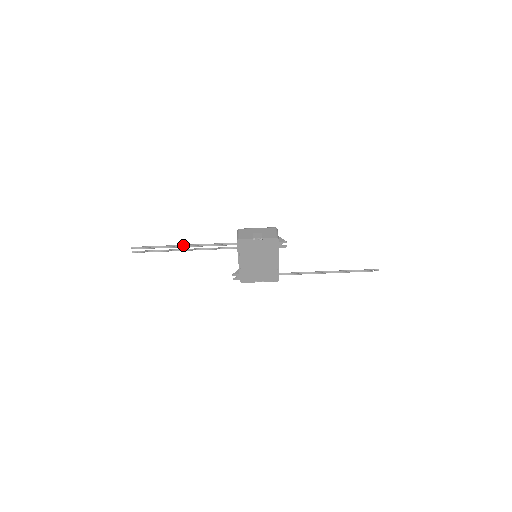
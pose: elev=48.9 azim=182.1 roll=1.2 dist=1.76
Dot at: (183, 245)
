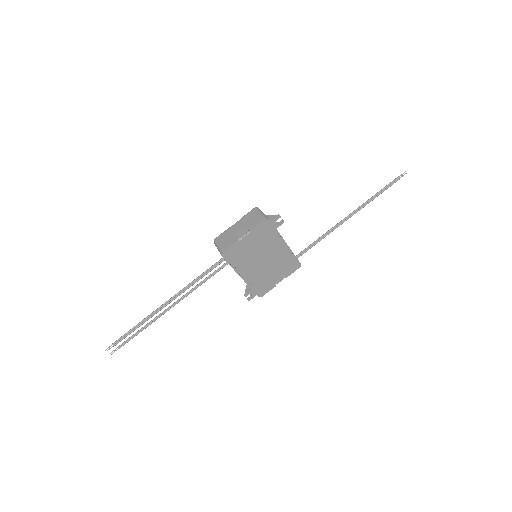
Dot at: (163, 305)
